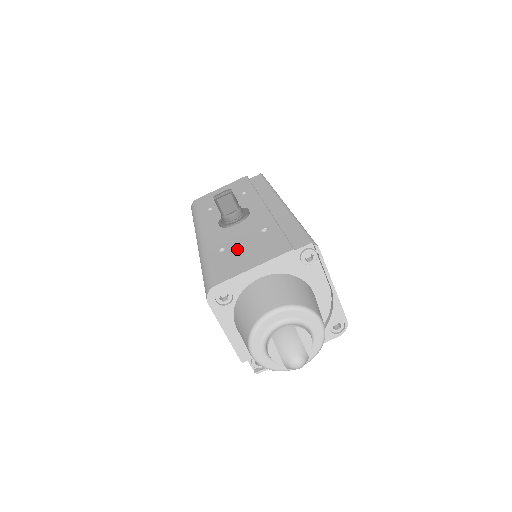
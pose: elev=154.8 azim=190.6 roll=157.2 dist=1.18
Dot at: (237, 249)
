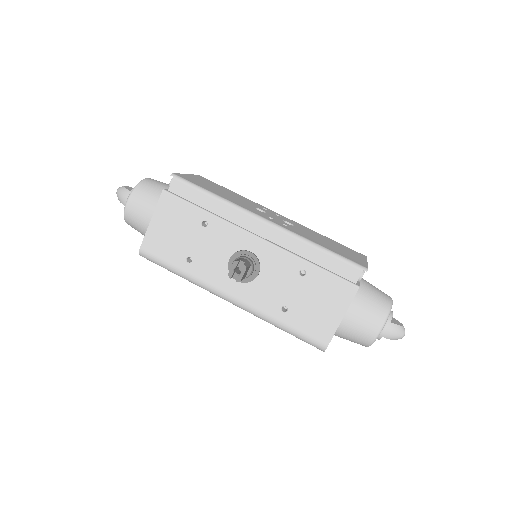
Dot at: (301, 304)
